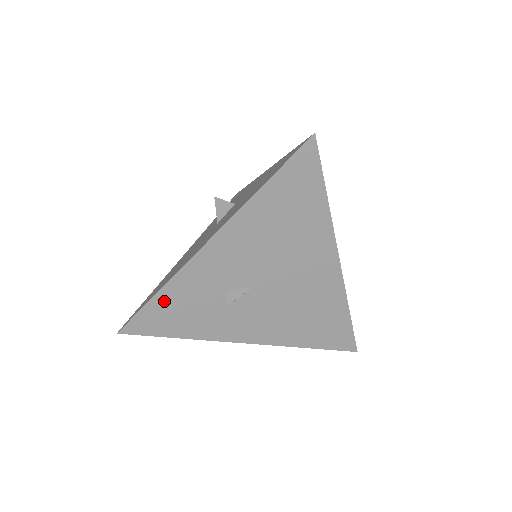
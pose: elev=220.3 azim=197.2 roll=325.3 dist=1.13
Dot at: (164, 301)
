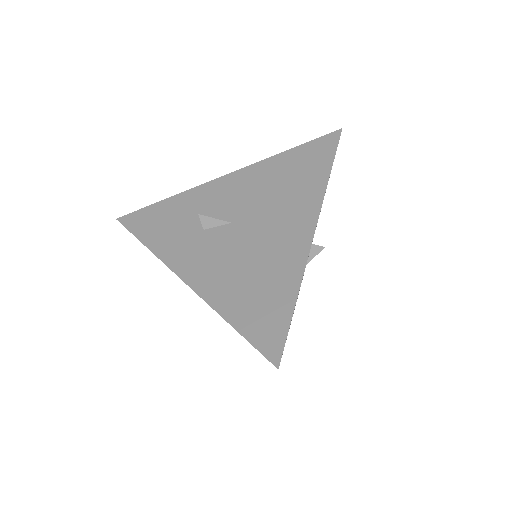
Dot at: (165, 207)
